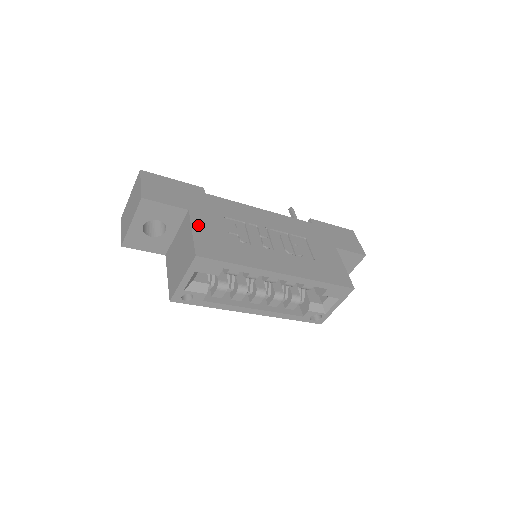
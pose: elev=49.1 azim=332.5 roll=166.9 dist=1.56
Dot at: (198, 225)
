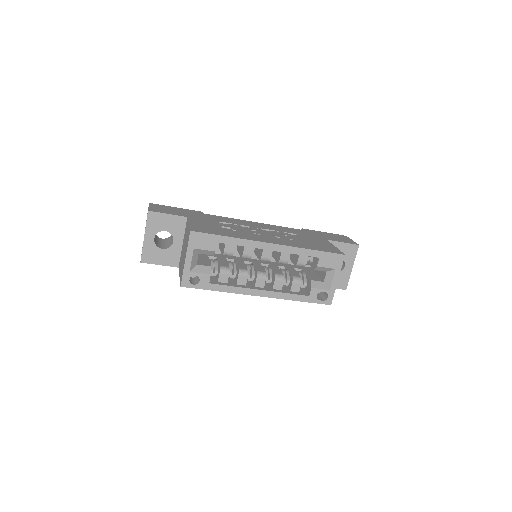
Dot at: (195, 222)
